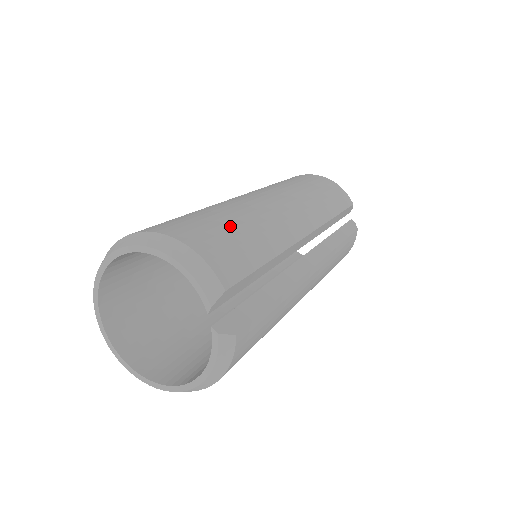
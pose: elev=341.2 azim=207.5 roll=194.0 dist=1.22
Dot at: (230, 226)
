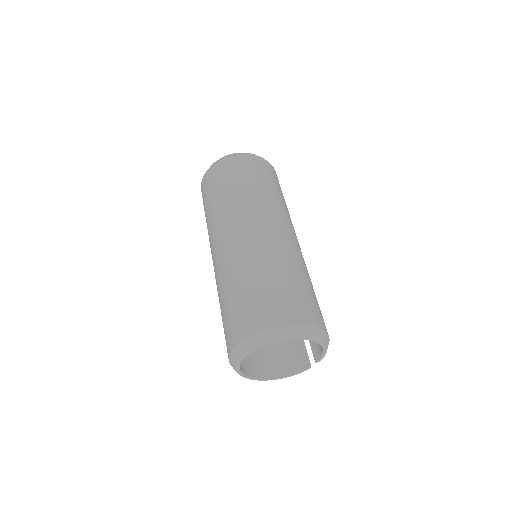
Dot at: occluded
